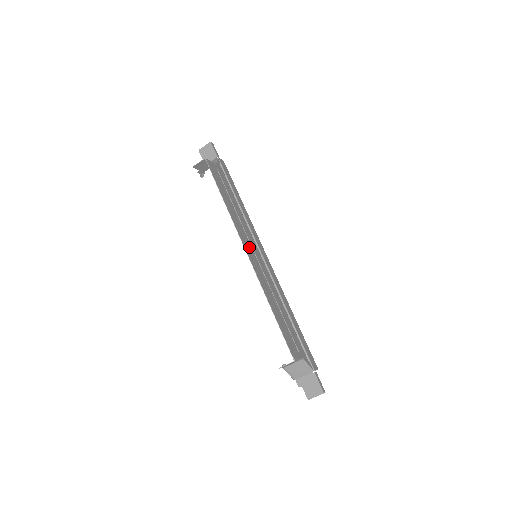
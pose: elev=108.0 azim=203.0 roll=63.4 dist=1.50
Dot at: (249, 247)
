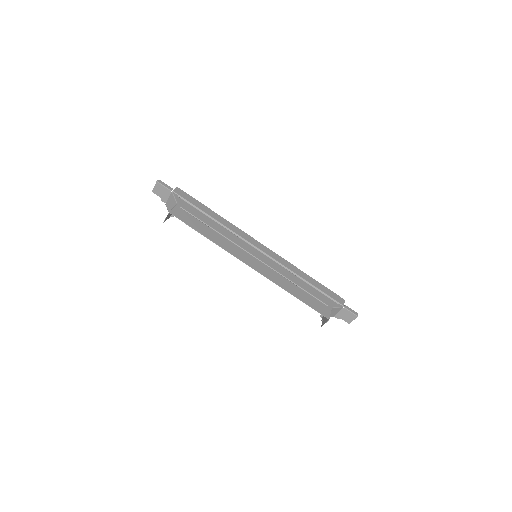
Dot at: (248, 257)
